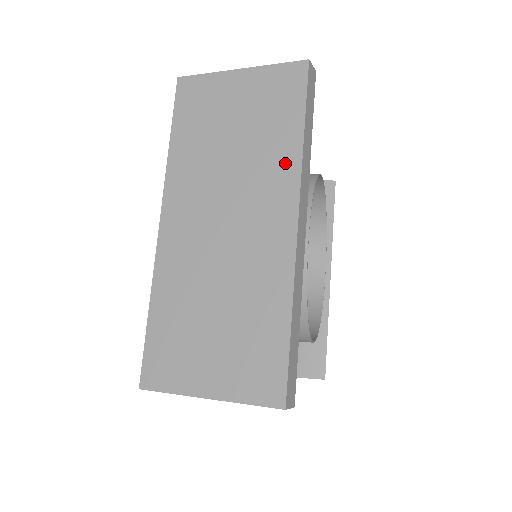
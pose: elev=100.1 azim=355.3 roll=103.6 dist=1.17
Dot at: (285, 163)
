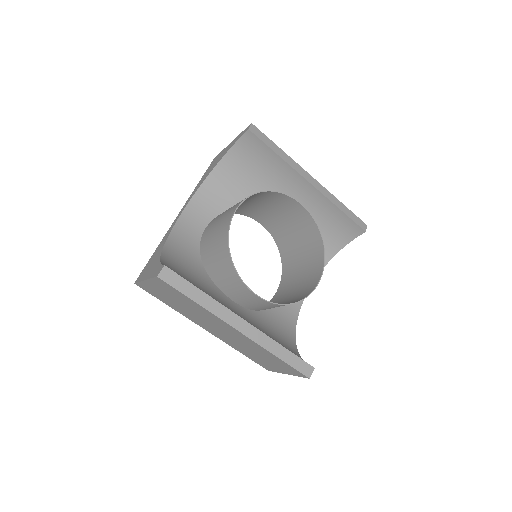
Dot at: (207, 313)
